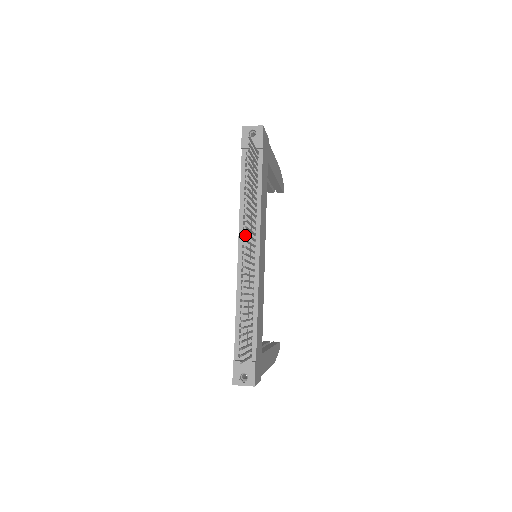
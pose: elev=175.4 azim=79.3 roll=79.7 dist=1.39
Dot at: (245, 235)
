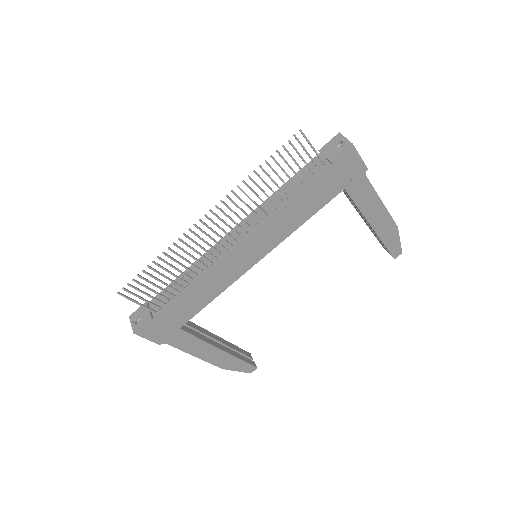
Dot at: (247, 222)
